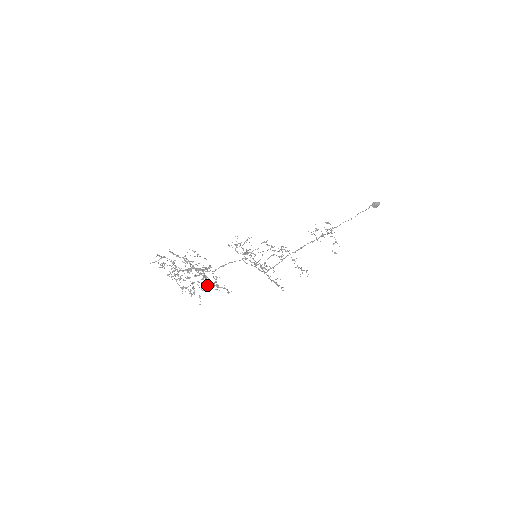
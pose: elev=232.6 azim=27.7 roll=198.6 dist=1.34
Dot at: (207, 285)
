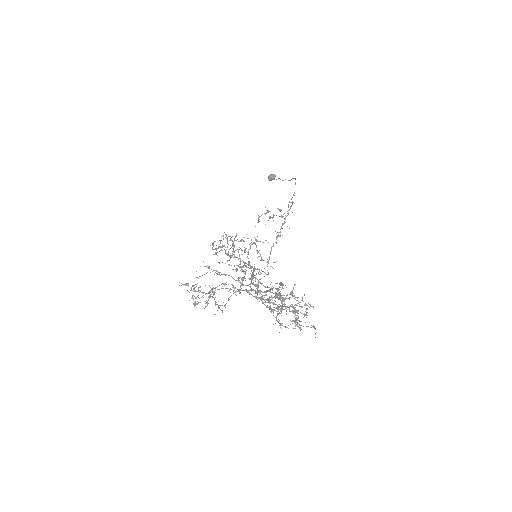
Dot at: (307, 308)
